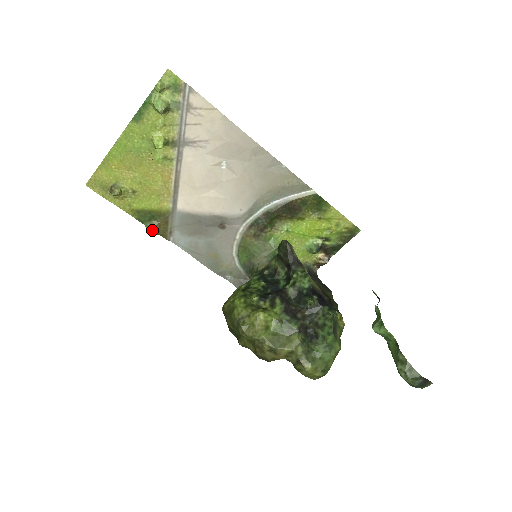
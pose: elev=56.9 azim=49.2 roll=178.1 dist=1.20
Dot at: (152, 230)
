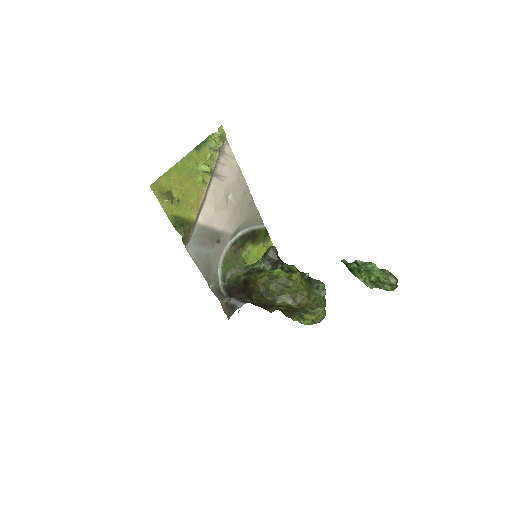
Dot at: (183, 234)
